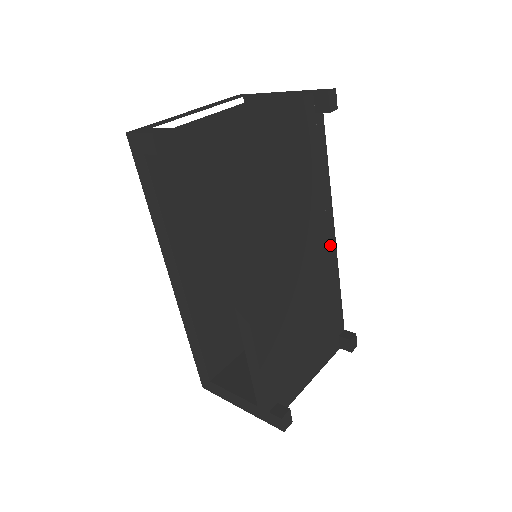
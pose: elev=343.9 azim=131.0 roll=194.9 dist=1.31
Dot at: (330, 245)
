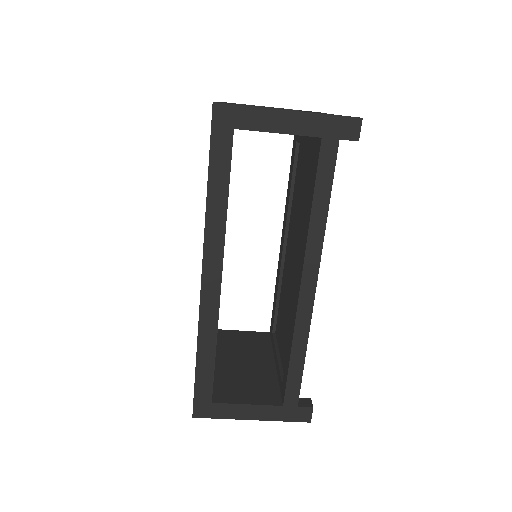
Dot at: occluded
